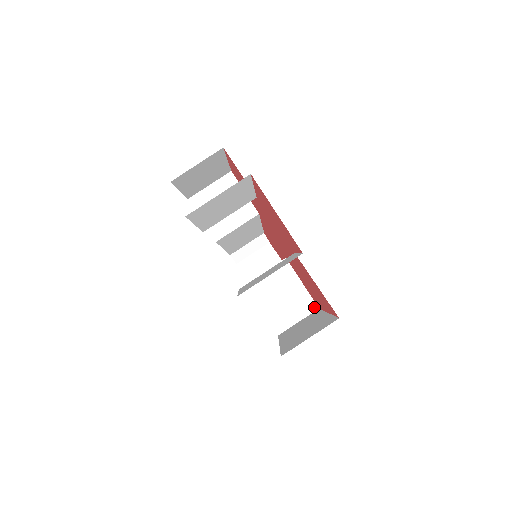
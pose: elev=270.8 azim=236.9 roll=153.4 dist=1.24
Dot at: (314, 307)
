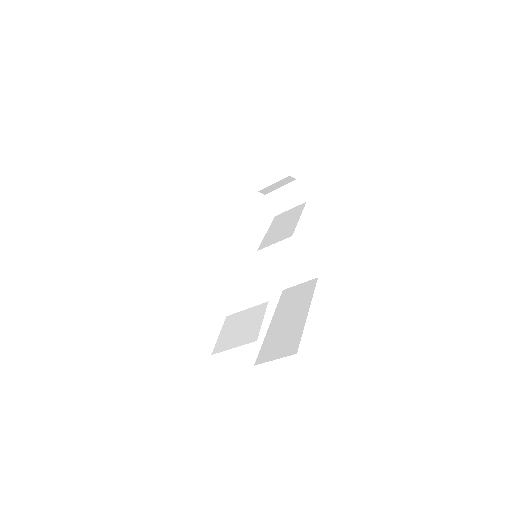
Dot at: (314, 276)
